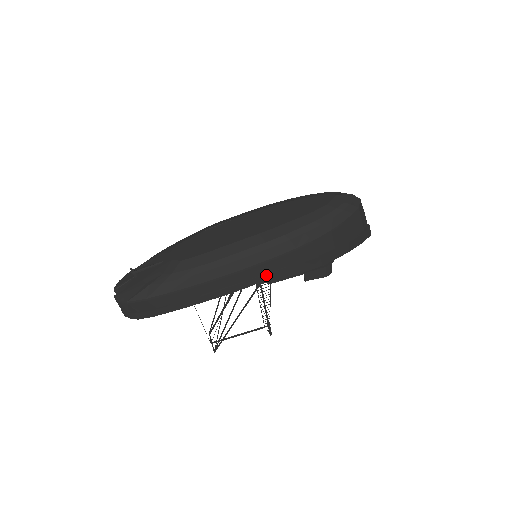
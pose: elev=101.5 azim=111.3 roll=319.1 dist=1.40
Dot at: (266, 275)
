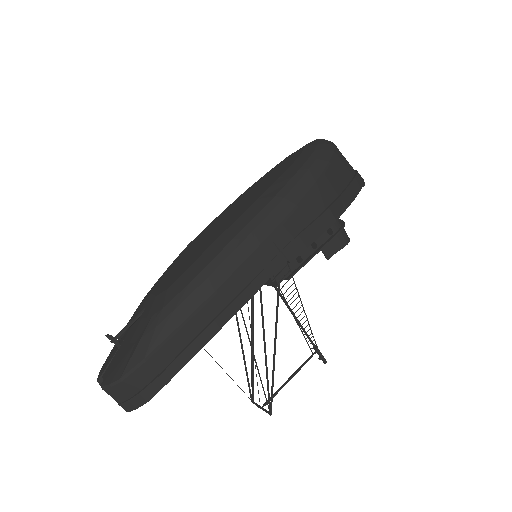
Dot at: (280, 255)
